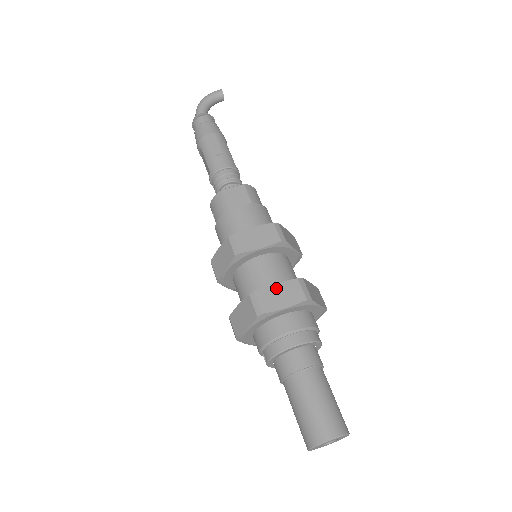
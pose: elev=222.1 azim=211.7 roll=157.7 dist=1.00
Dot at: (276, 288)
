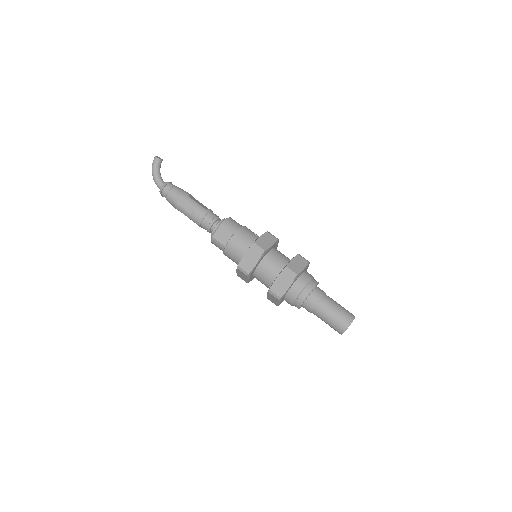
Dot at: (277, 281)
